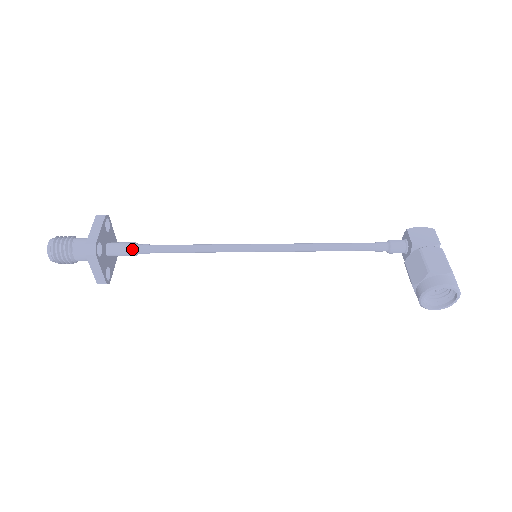
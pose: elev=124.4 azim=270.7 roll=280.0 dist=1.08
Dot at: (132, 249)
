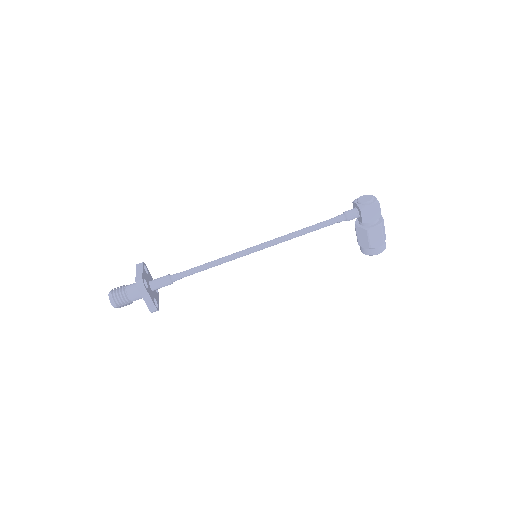
Dot at: occluded
